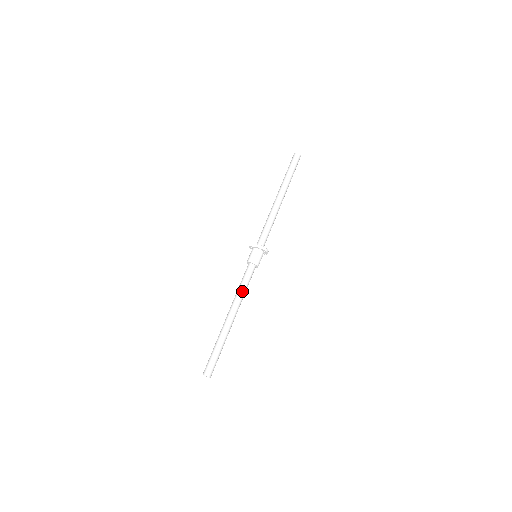
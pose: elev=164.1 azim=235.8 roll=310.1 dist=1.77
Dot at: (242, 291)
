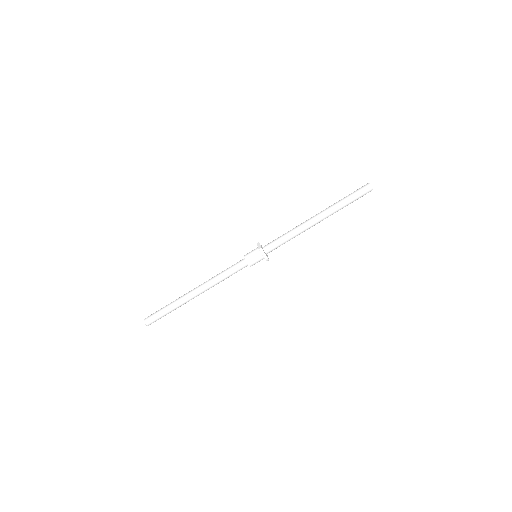
Dot at: (219, 276)
